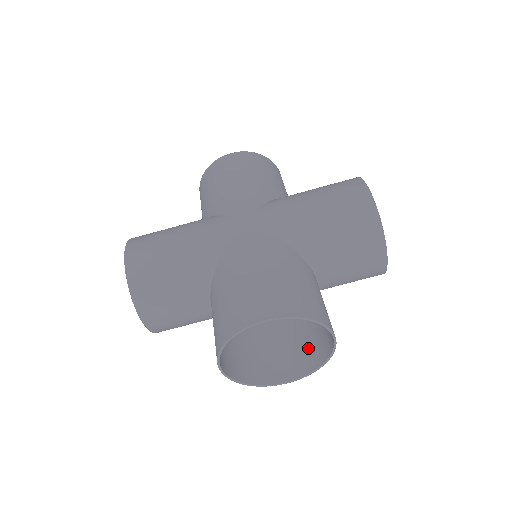
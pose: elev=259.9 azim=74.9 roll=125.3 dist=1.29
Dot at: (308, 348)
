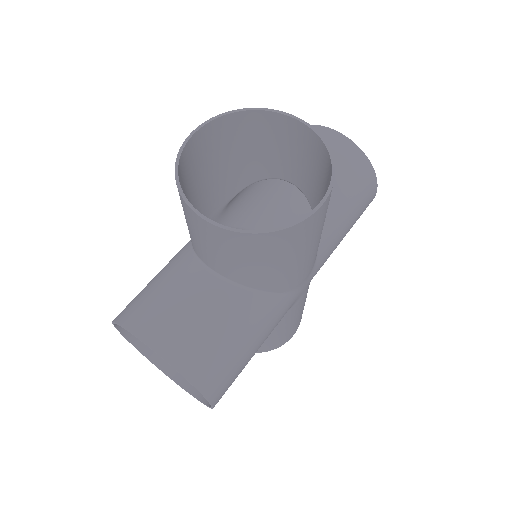
Dot at: (326, 191)
